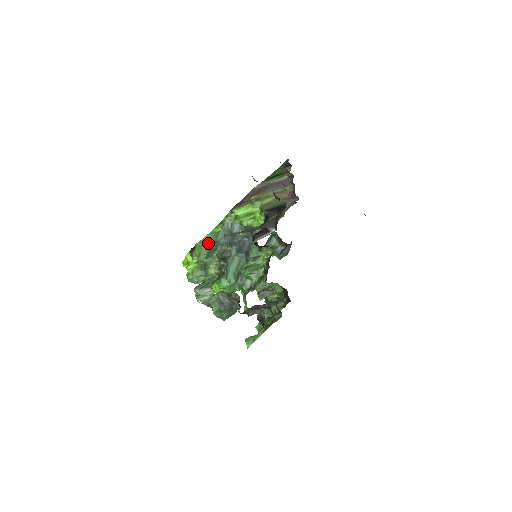
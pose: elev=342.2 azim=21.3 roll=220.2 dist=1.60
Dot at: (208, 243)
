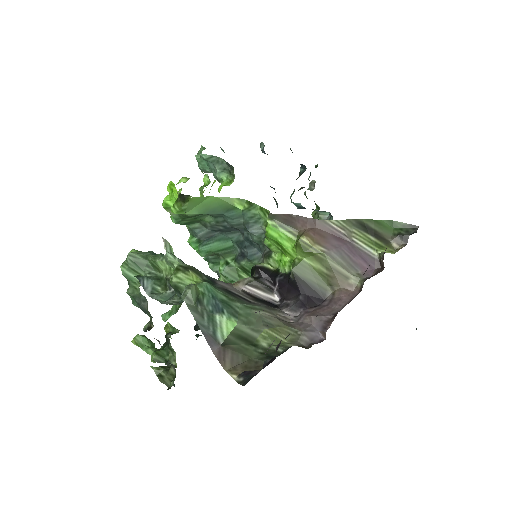
Dot at: (211, 207)
